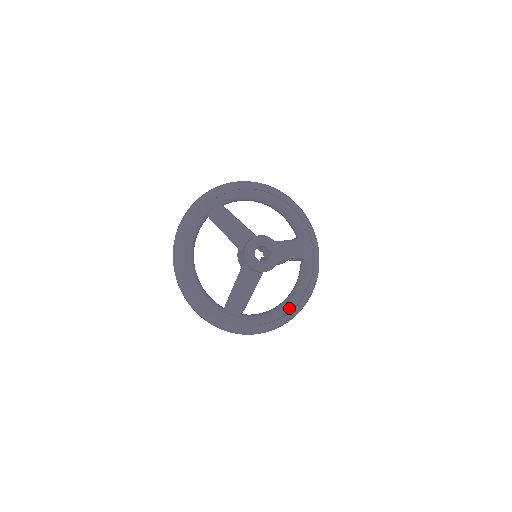
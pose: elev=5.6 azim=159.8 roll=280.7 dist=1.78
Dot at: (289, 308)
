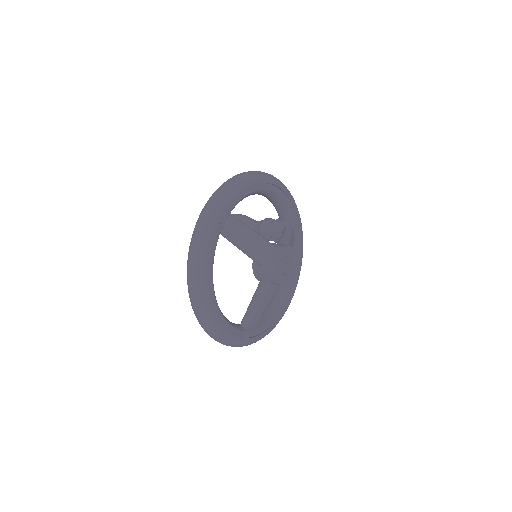
Dot at: (287, 299)
